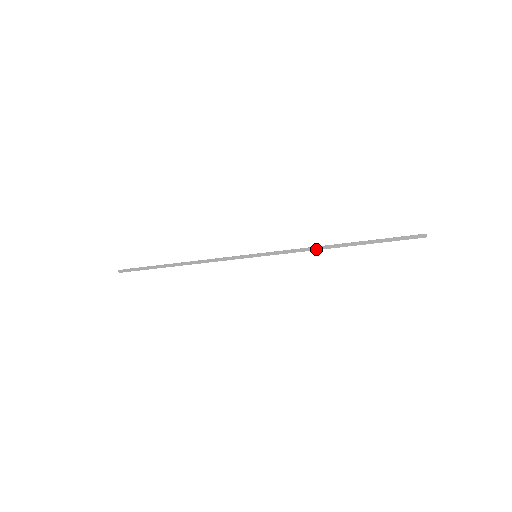
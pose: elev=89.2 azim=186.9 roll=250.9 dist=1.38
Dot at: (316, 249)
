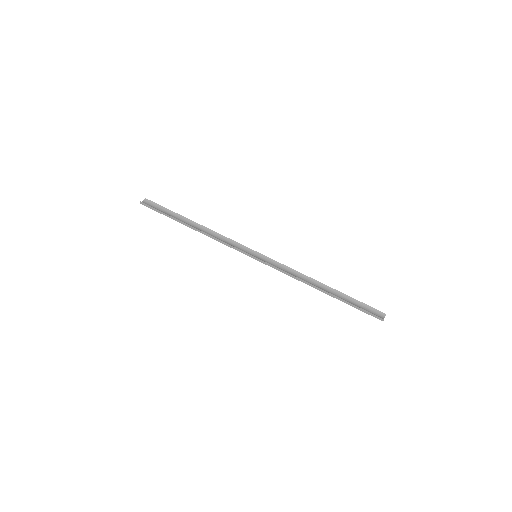
Dot at: occluded
